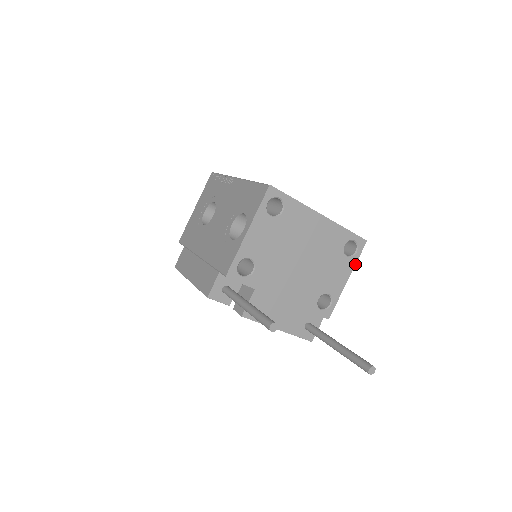
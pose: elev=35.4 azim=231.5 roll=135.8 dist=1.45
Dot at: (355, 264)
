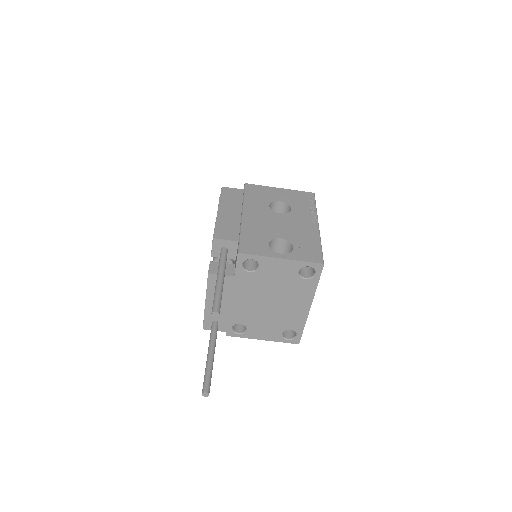
Dot at: (277, 341)
